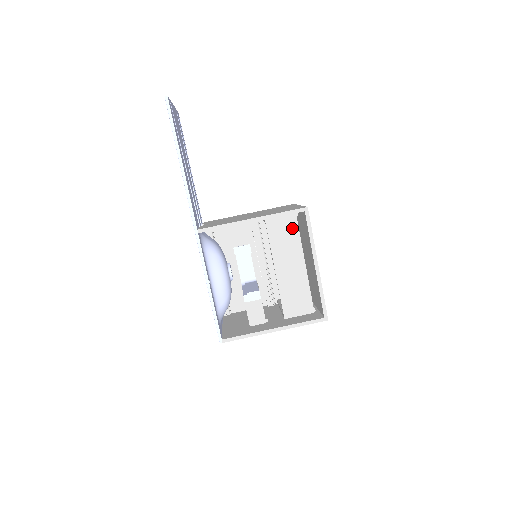
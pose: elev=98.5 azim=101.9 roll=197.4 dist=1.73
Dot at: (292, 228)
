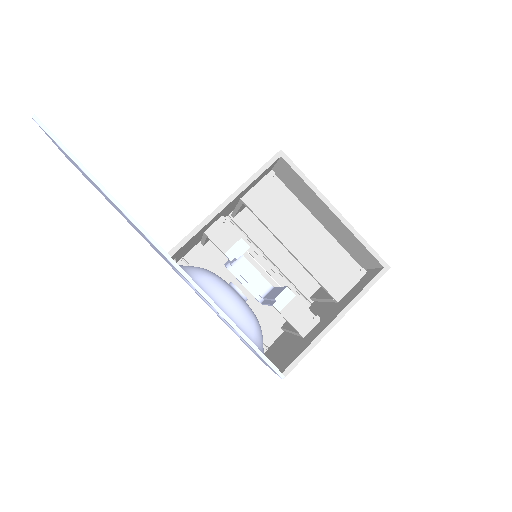
Dot at: (278, 190)
